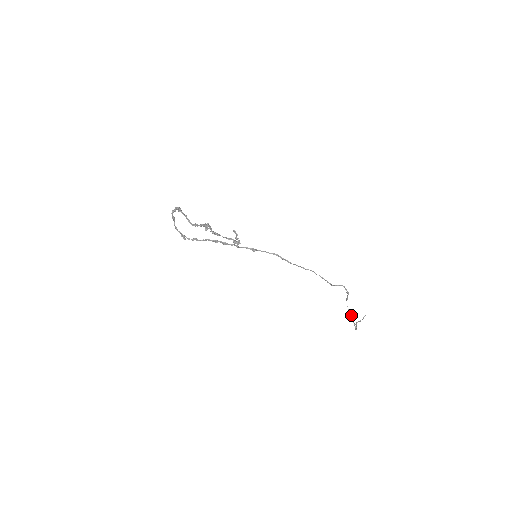
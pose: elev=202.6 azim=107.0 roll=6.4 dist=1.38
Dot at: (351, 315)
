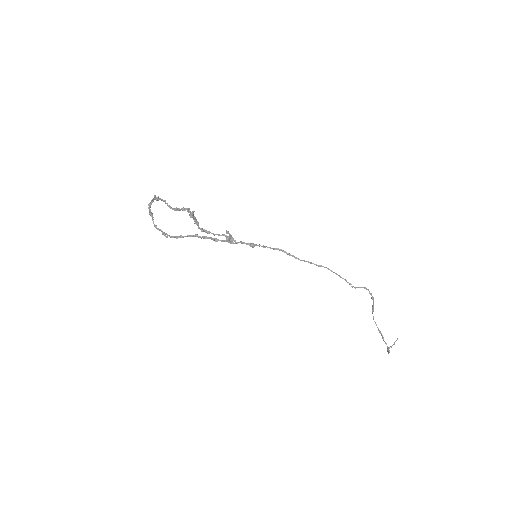
Dot at: occluded
